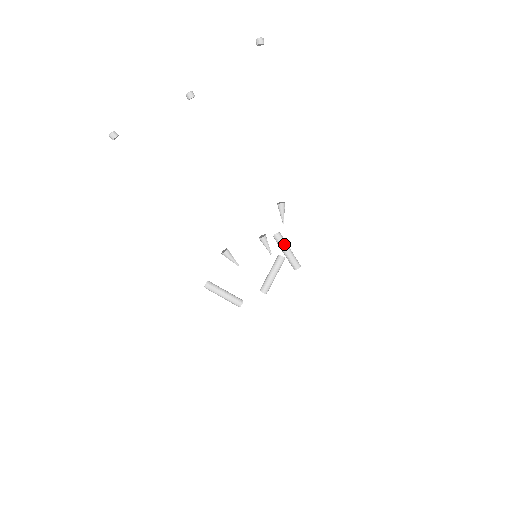
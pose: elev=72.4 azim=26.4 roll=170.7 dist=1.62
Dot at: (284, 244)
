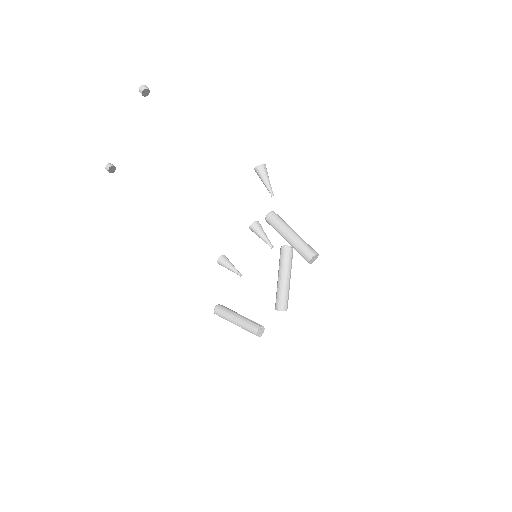
Dot at: (279, 226)
